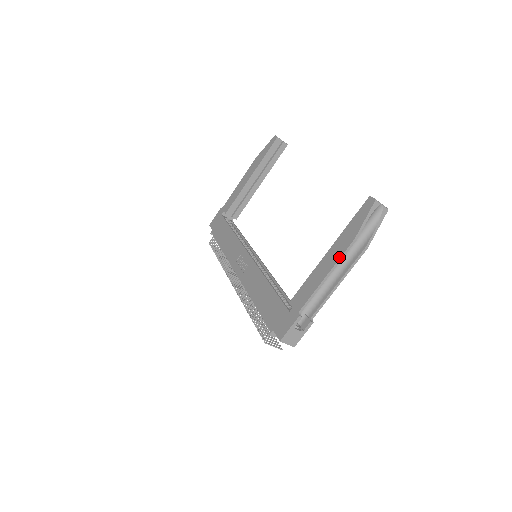
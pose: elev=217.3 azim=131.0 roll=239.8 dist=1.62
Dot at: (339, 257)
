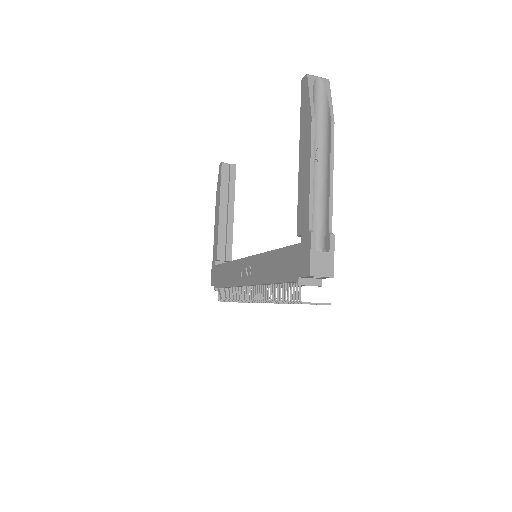
Dot at: (309, 145)
